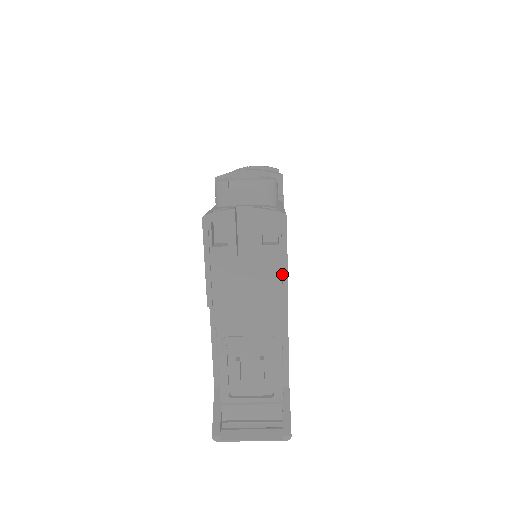
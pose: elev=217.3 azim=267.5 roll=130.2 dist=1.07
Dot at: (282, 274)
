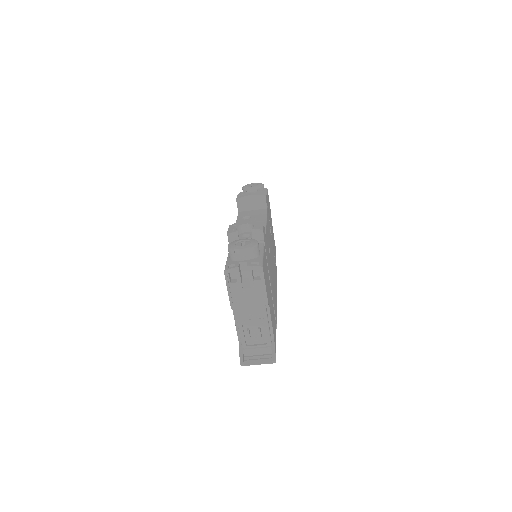
Dot at: (264, 292)
